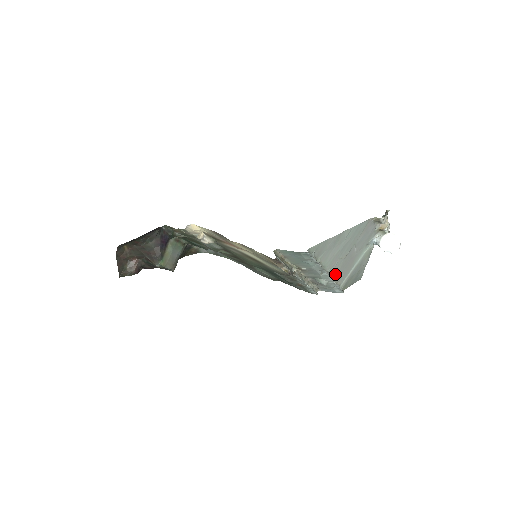
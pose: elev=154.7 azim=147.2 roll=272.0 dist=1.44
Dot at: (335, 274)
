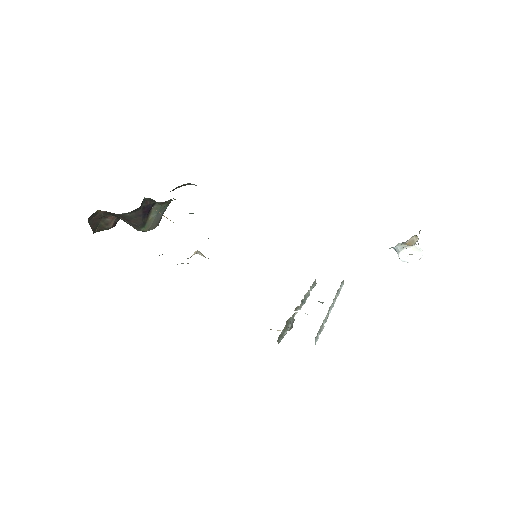
Dot at: occluded
